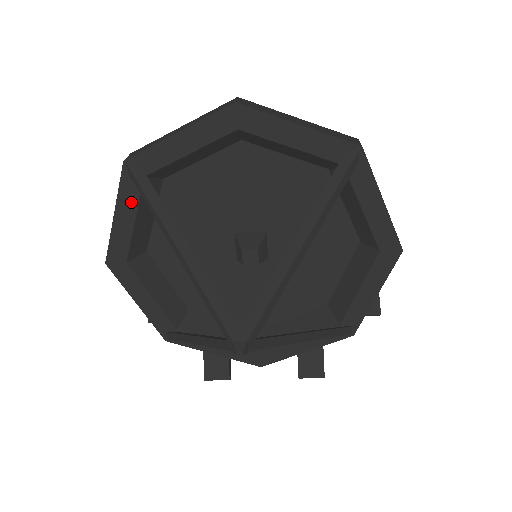
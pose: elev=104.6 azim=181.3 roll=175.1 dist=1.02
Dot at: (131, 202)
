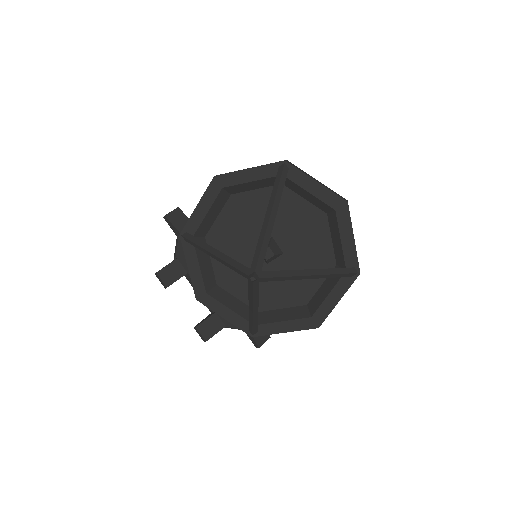
Dot at: (263, 174)
